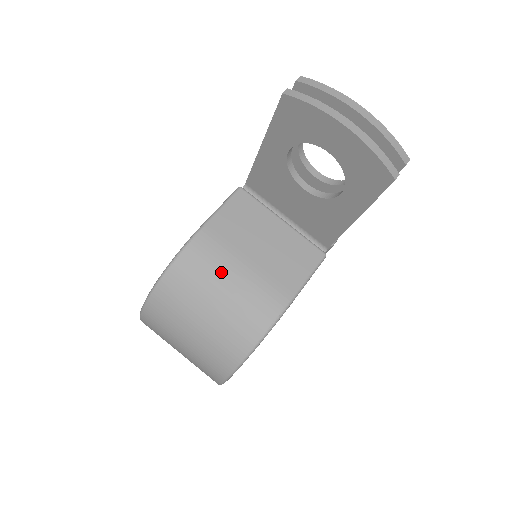
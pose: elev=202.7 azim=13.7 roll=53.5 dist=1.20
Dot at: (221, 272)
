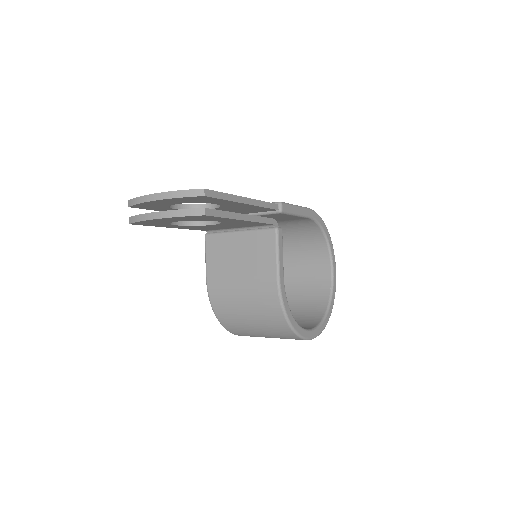
Dot at: (234, 297)
